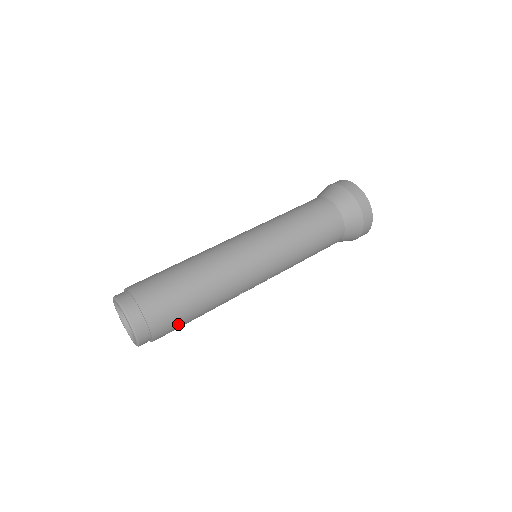
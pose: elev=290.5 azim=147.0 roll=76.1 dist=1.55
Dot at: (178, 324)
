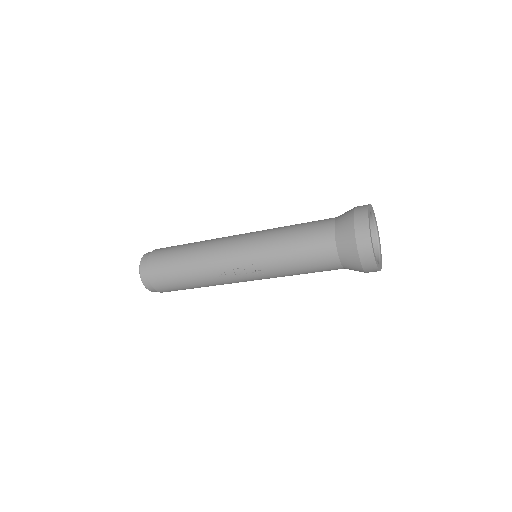
Dot at: (166, 272)
